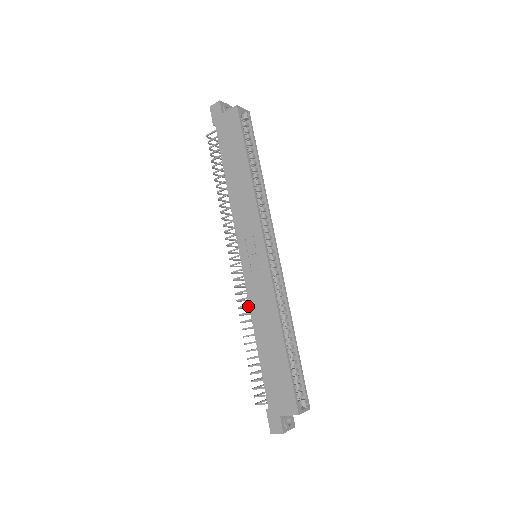
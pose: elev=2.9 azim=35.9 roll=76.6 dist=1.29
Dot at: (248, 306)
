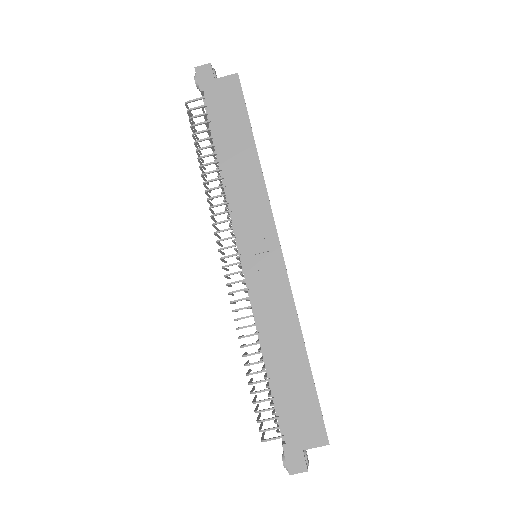
Dot at: occluded
